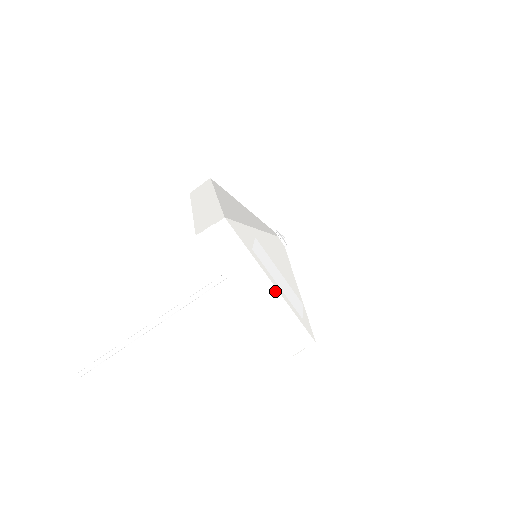
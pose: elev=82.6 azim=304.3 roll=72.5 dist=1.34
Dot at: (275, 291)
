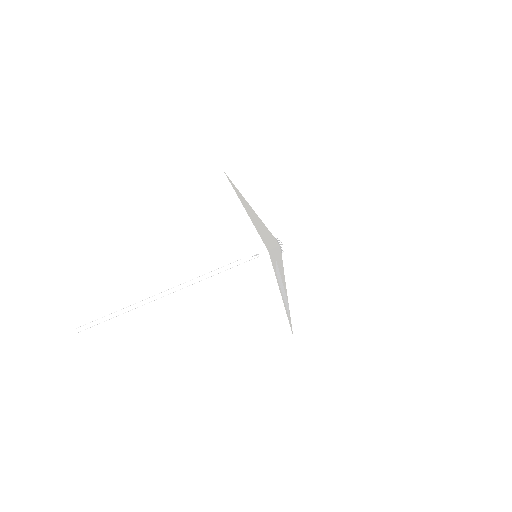
Dot at: (281, 302)
